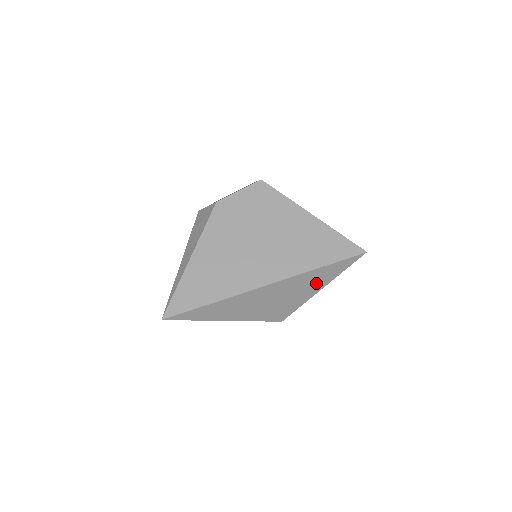
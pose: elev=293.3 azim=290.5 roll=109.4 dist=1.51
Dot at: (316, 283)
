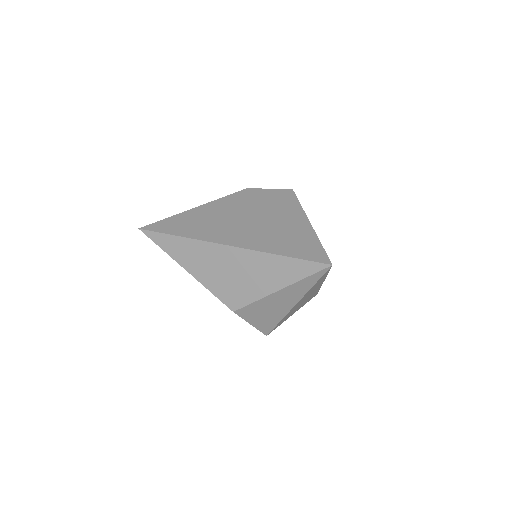
Dot at: (274, 277)
